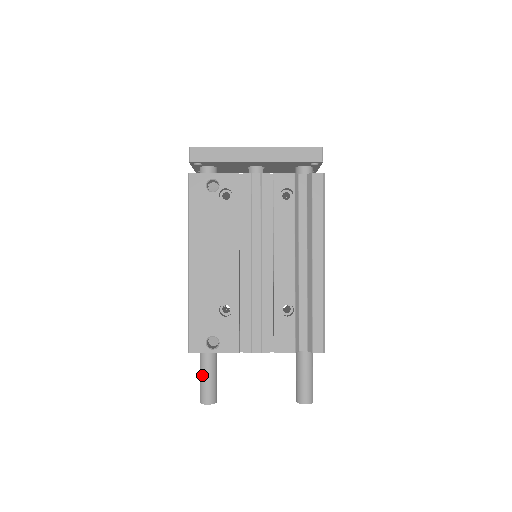
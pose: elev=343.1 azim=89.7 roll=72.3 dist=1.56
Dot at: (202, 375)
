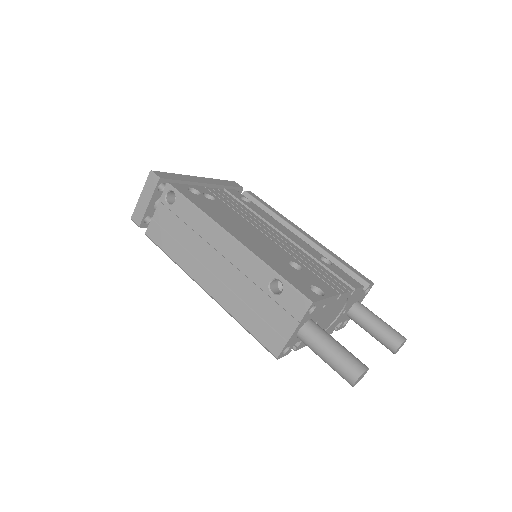
Dot at: (332, 345)
